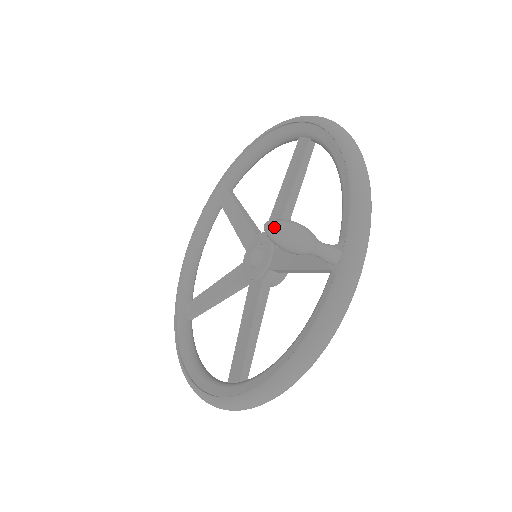
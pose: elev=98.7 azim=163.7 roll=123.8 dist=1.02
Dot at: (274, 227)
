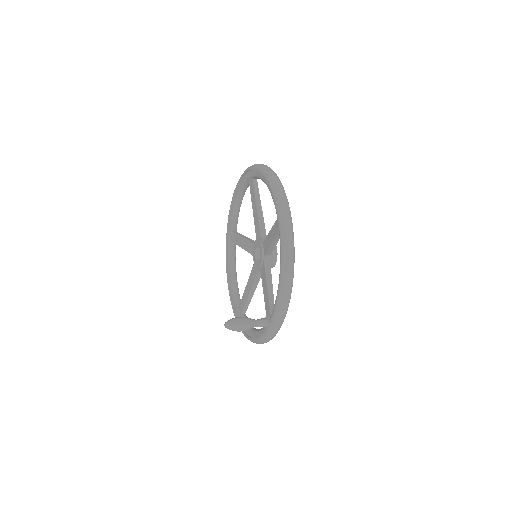
Dot at: (228, 328)
